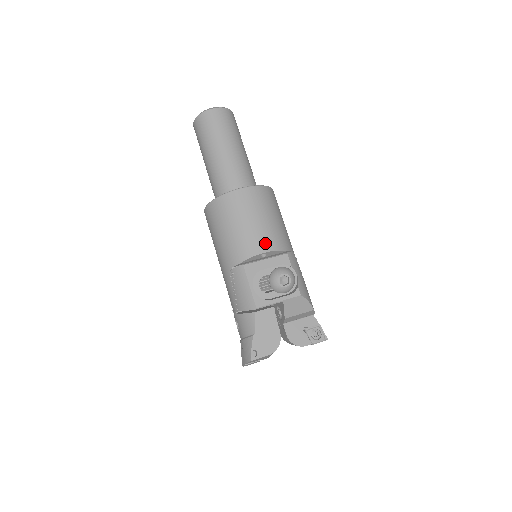
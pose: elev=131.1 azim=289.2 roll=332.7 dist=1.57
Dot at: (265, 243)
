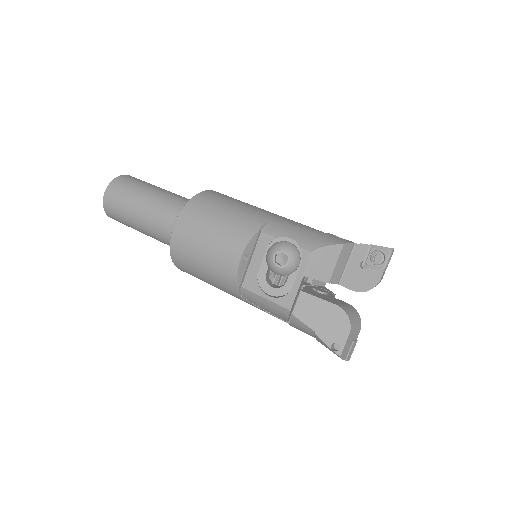
Dot at: (233, 249)
